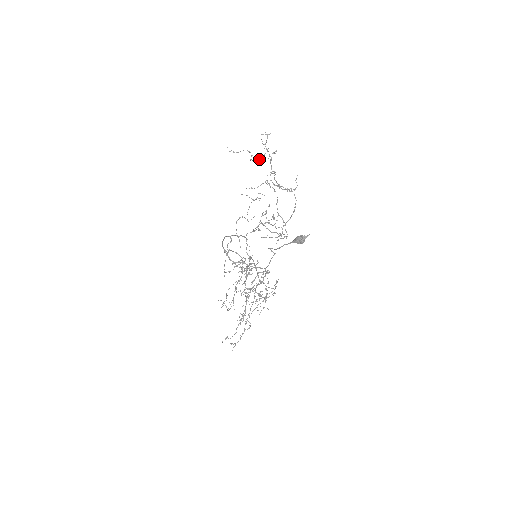
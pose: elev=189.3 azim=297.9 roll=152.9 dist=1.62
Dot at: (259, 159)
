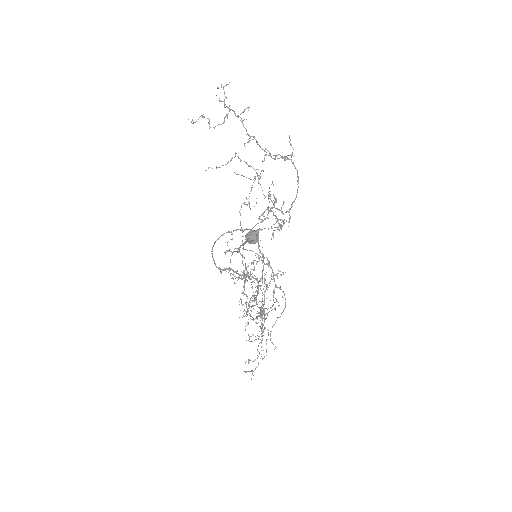
Dot at: (220, 124)
